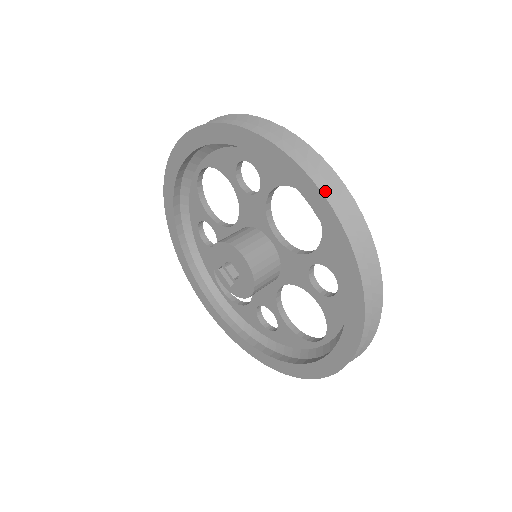
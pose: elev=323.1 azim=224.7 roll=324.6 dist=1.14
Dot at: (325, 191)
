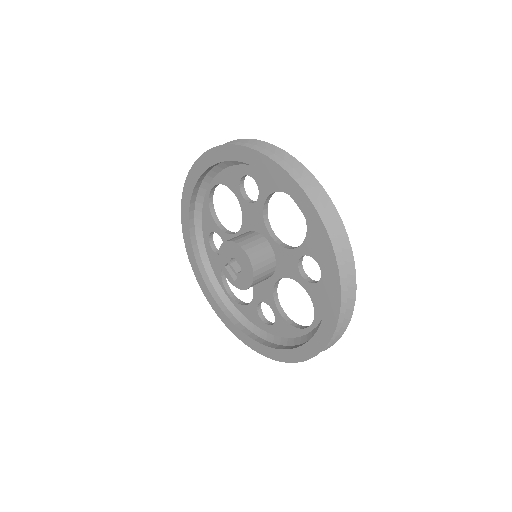
Dot at: (306, 190)
